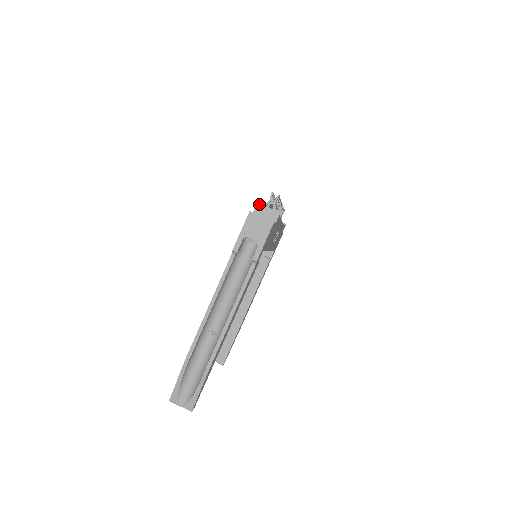
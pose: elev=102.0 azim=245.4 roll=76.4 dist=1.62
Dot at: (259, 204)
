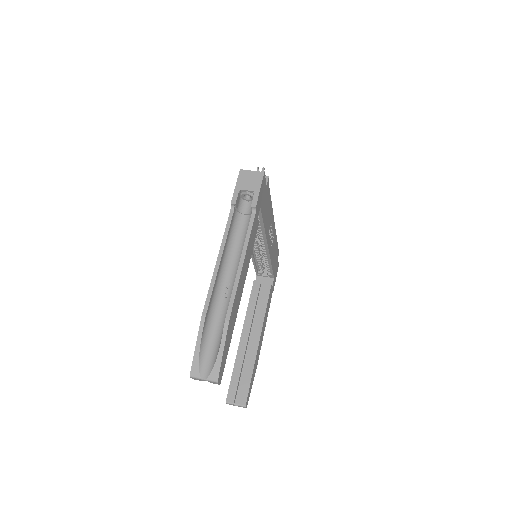
Dot at: occluded
